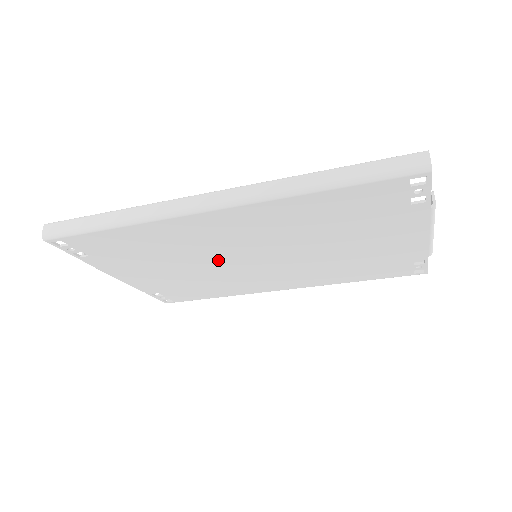
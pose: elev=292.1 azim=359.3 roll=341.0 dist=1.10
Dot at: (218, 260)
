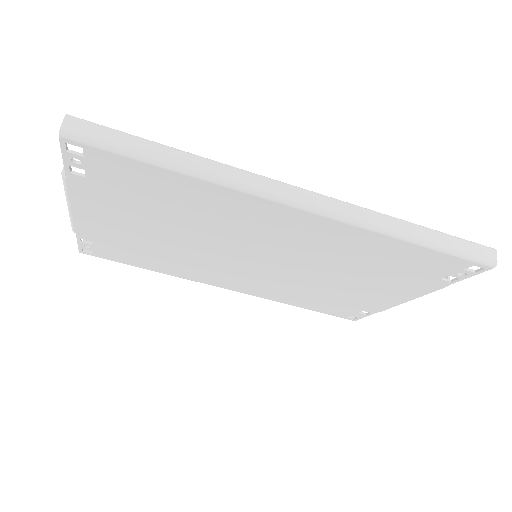
Dot at: (219, 245)
